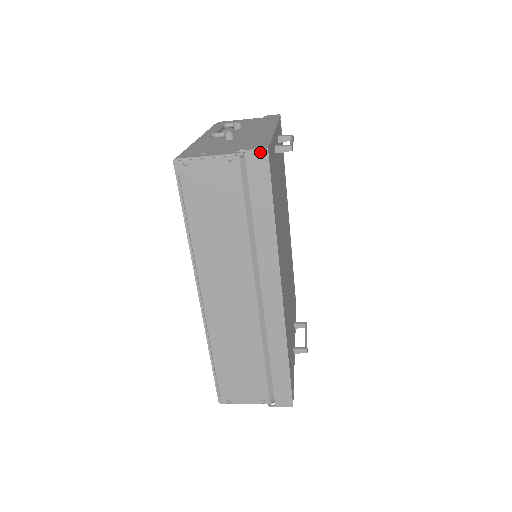
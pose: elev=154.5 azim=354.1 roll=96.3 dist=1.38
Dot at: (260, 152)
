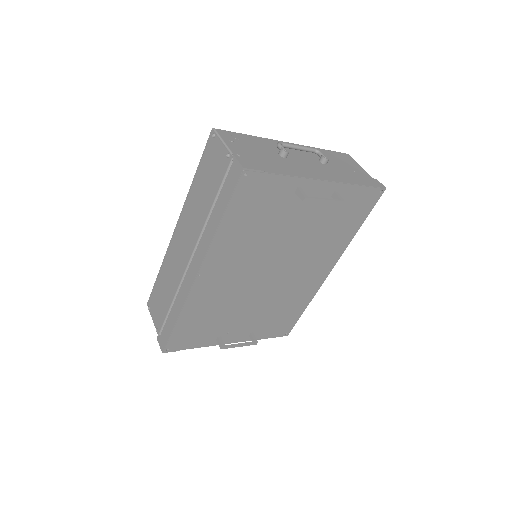
Dot at: (239, 166)
